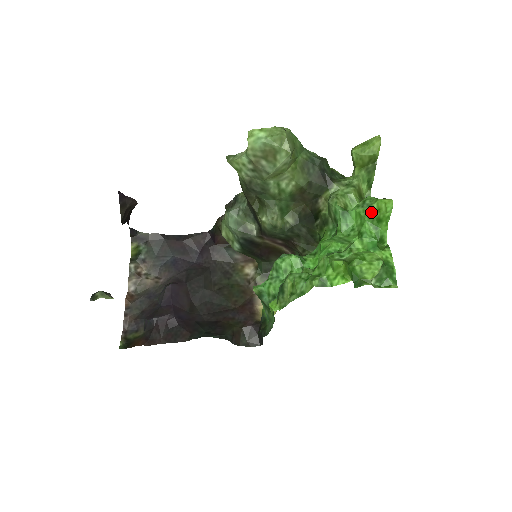
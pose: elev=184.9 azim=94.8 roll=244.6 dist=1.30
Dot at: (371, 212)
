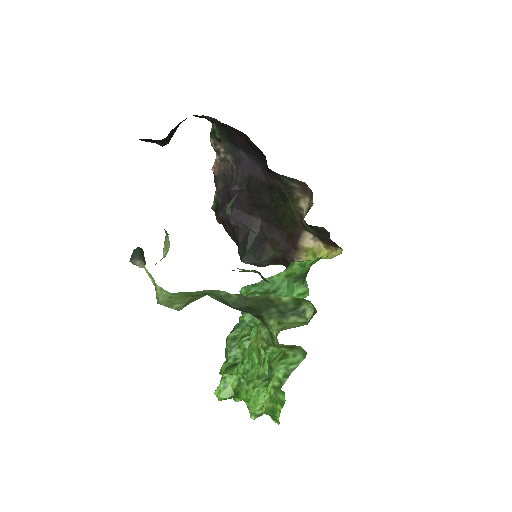
Dot at: occluded
